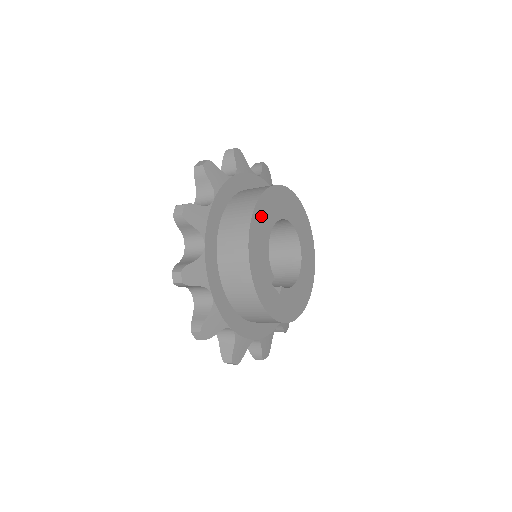
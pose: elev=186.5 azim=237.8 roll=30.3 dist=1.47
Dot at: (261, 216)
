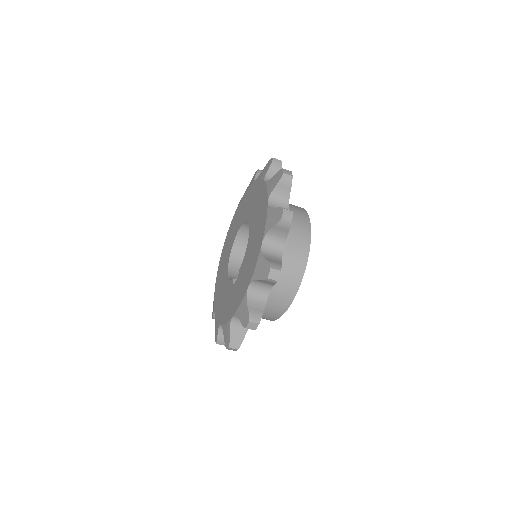
Dot at: occluded
